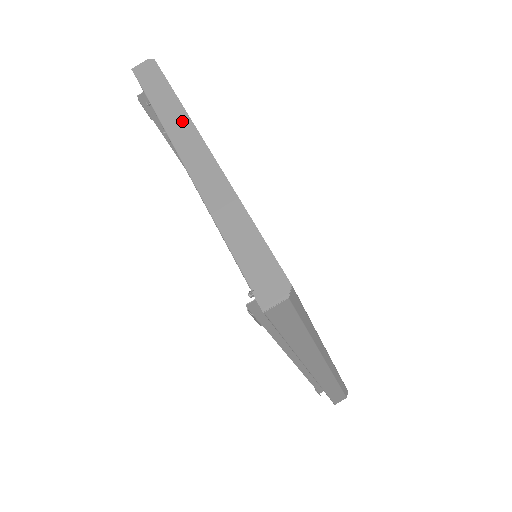
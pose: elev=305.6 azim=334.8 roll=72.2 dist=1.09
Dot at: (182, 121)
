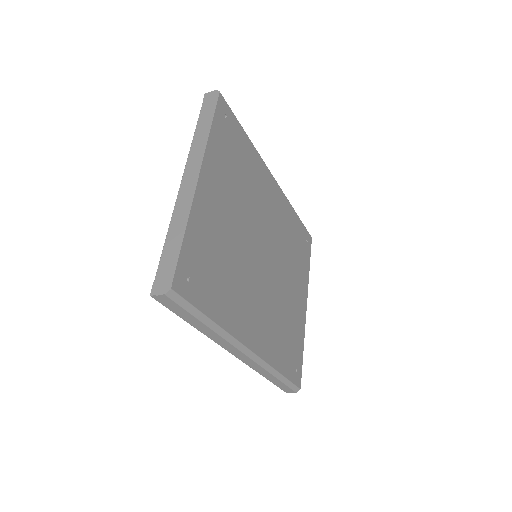
Dot at: (201, 149)
